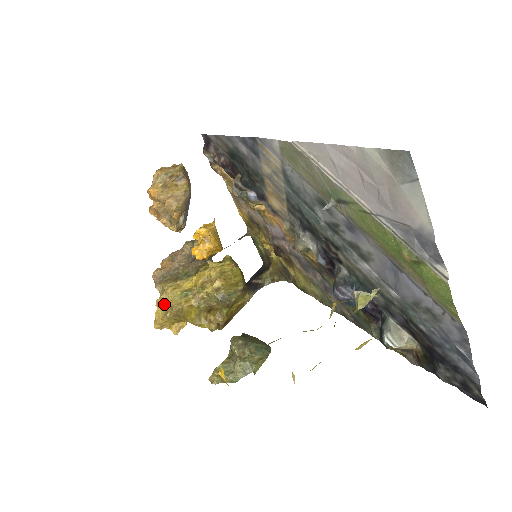
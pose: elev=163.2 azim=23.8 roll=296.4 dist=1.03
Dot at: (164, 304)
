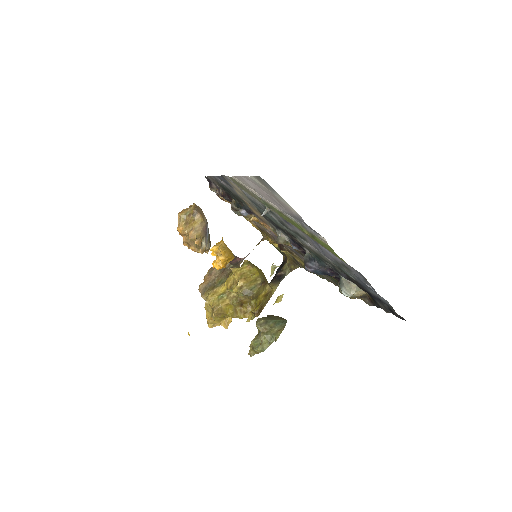
Dot at: (209, 308)
